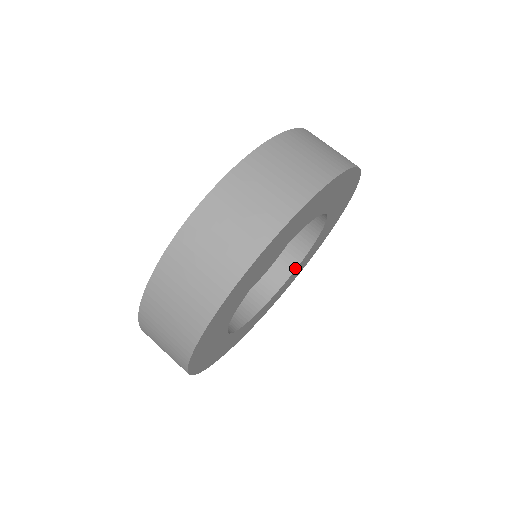
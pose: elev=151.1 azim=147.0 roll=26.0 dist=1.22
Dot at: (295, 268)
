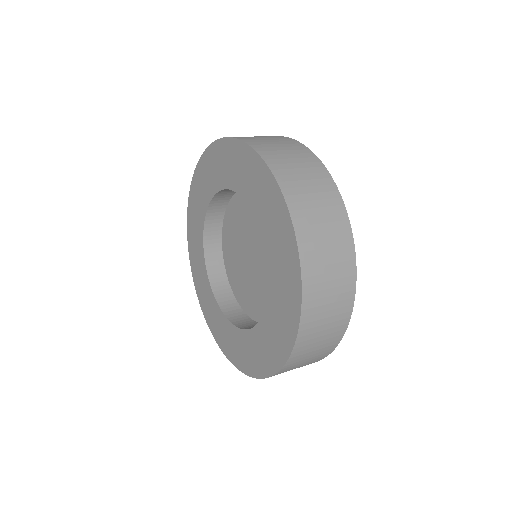
Dot at: occluded
